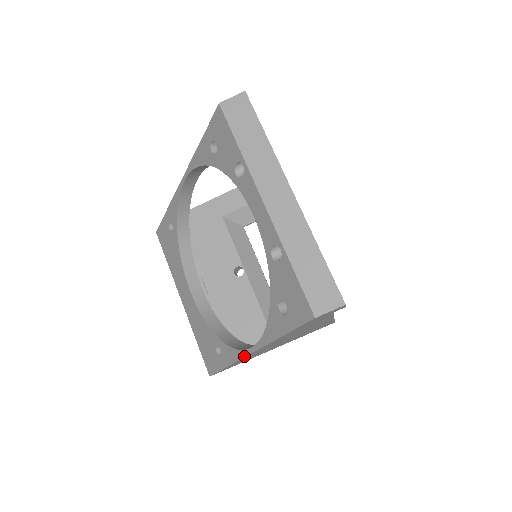
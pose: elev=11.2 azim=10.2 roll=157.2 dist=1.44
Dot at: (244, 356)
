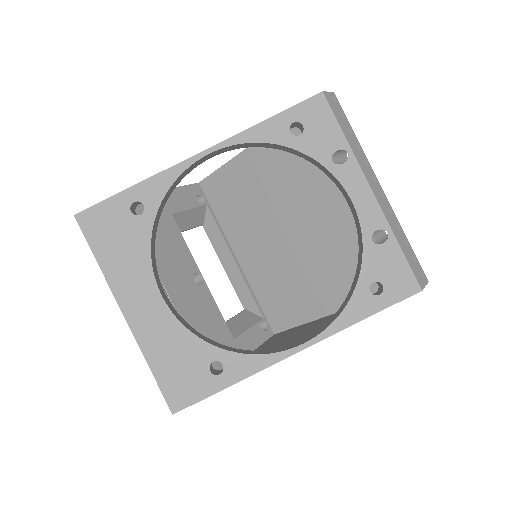
Dot at: (284, 358)
